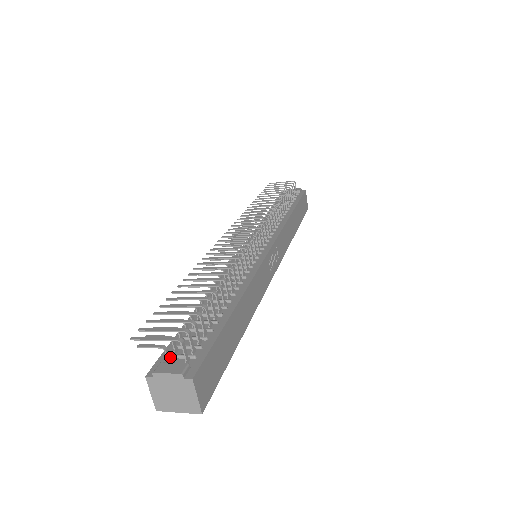
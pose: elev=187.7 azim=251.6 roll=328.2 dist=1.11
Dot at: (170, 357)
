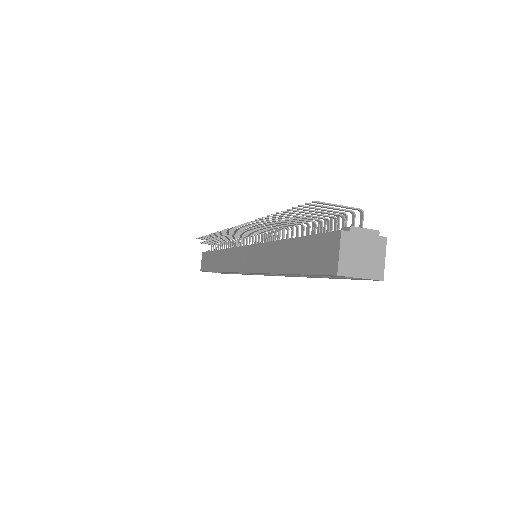
Dot at: occluded
